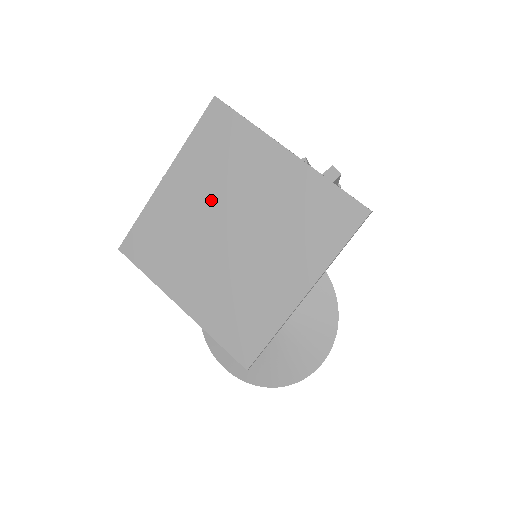
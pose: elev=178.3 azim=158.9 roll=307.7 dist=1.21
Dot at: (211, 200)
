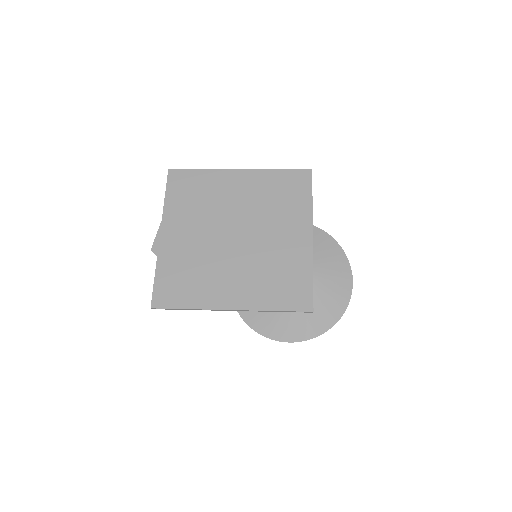
Dot at: (207, 226)
